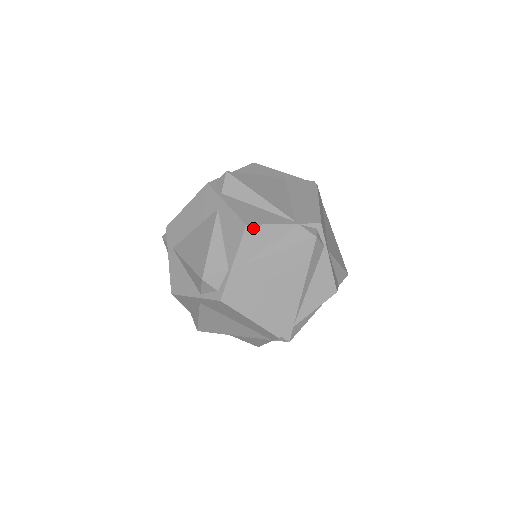
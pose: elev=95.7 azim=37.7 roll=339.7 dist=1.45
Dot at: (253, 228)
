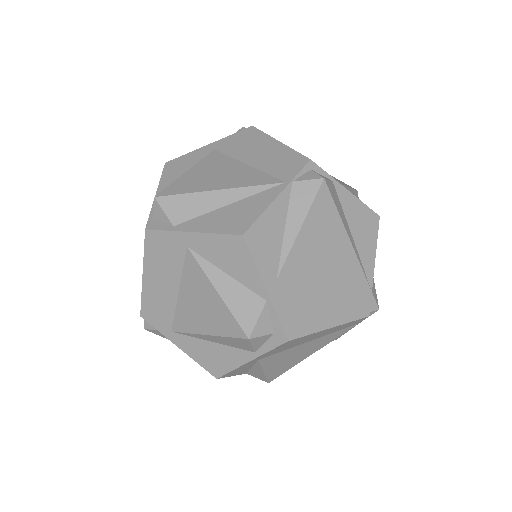
Dot at: (252, 232)
